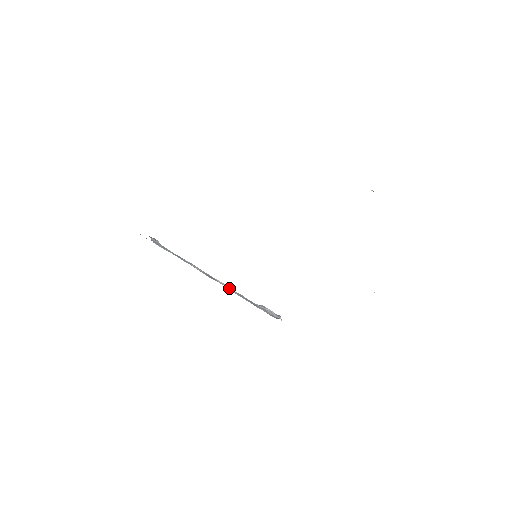
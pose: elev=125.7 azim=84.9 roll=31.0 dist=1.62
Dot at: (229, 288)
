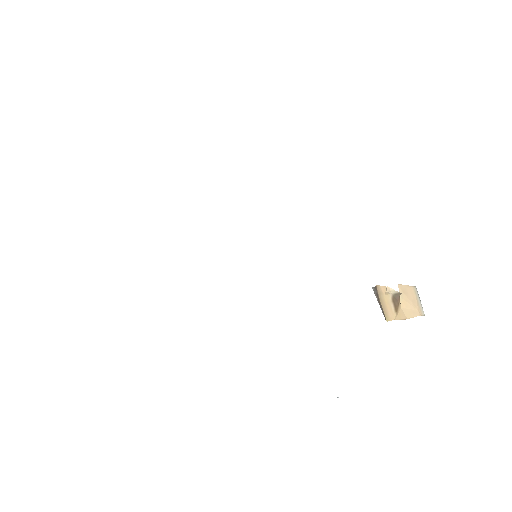
Dot at: occluded
